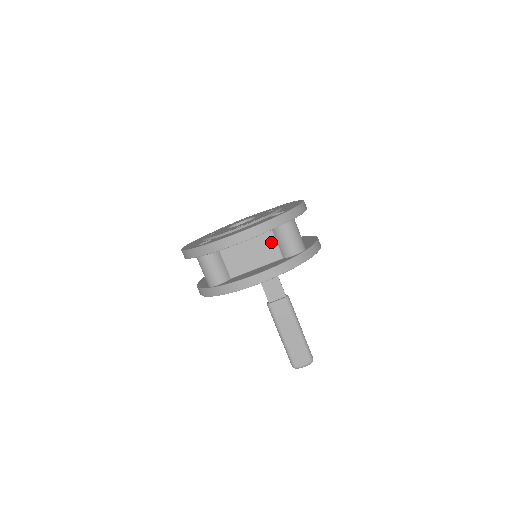
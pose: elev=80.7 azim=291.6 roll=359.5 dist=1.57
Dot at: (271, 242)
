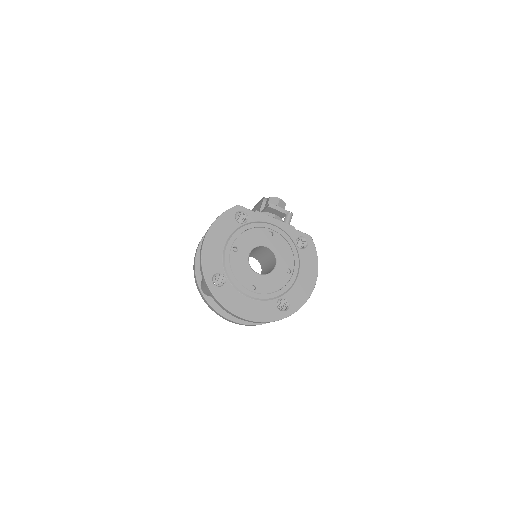
Dot at: occluded
